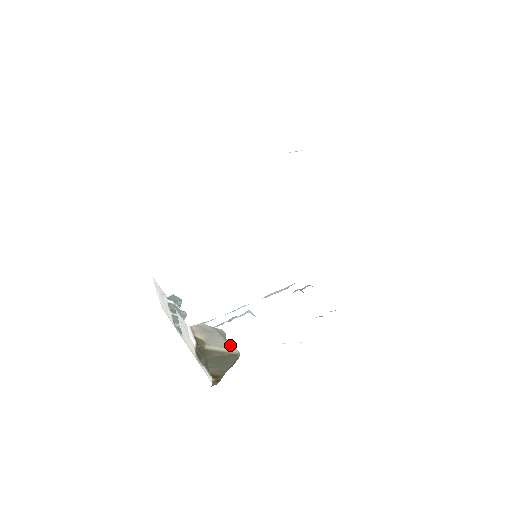
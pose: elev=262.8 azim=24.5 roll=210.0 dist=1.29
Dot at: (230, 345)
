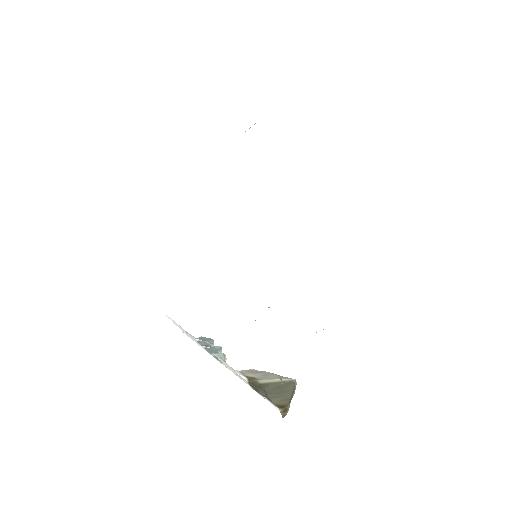
Dot at: (284, 377)
